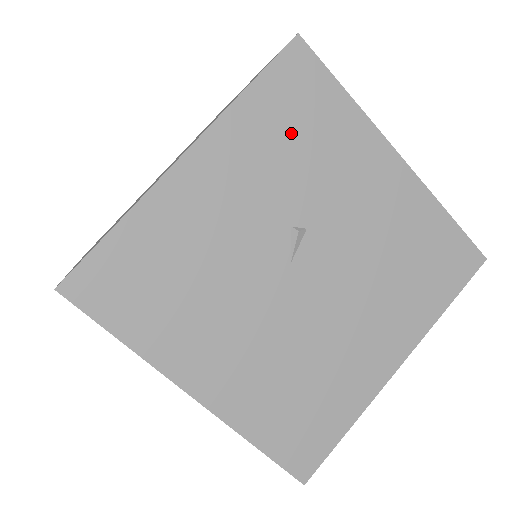
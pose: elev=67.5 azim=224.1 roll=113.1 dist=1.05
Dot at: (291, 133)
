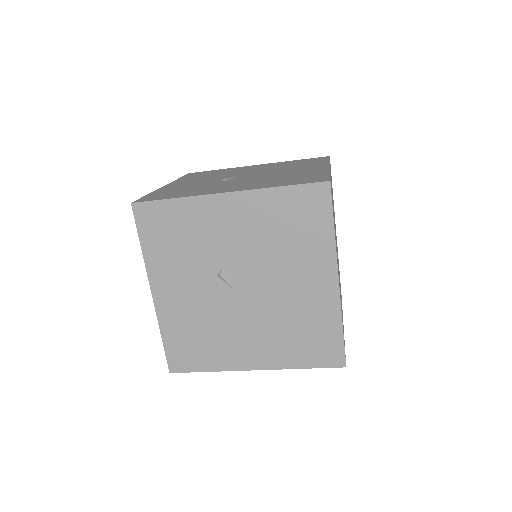
Dot at: (173, 242)
